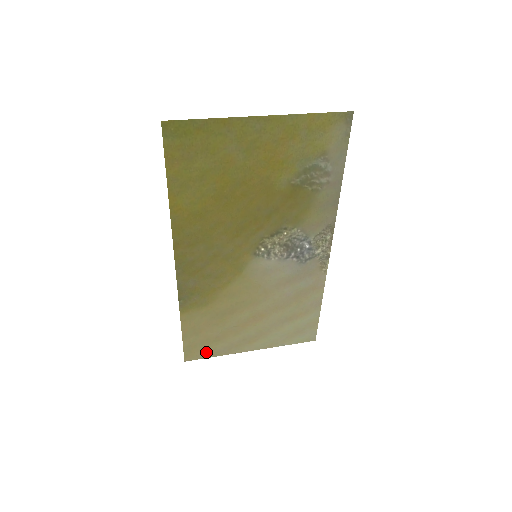
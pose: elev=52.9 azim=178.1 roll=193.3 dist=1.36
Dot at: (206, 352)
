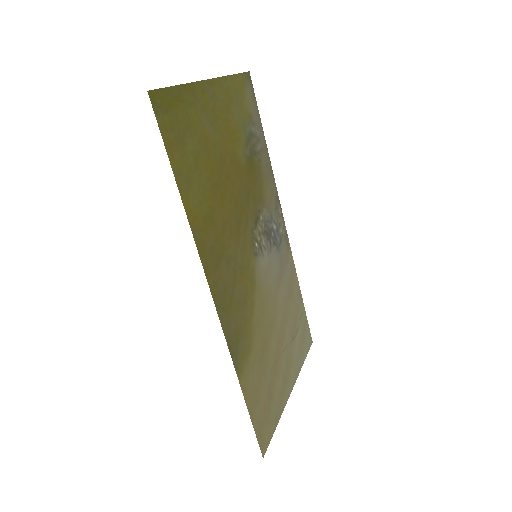
Dot at: (270, 425)
